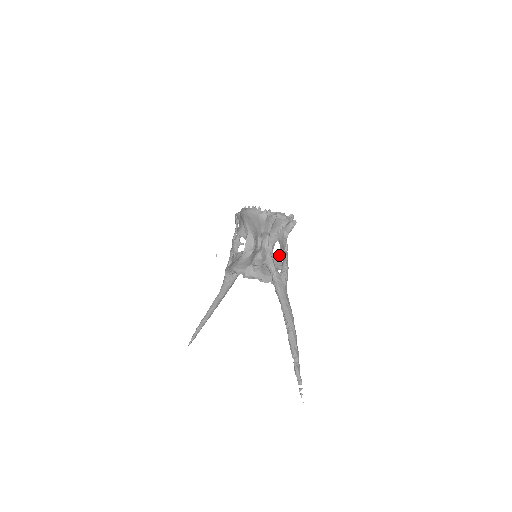
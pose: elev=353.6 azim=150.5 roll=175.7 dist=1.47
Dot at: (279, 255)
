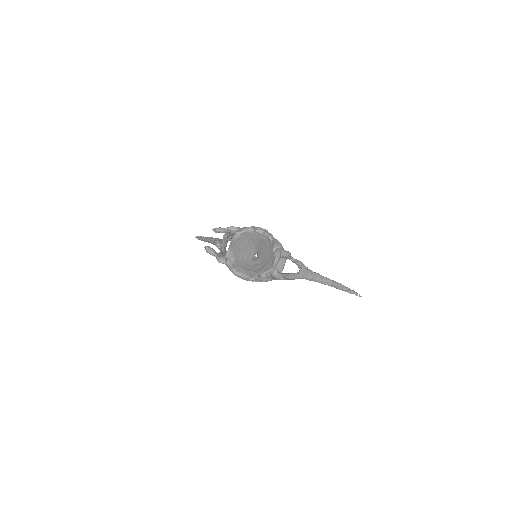
Dot at: occluded
